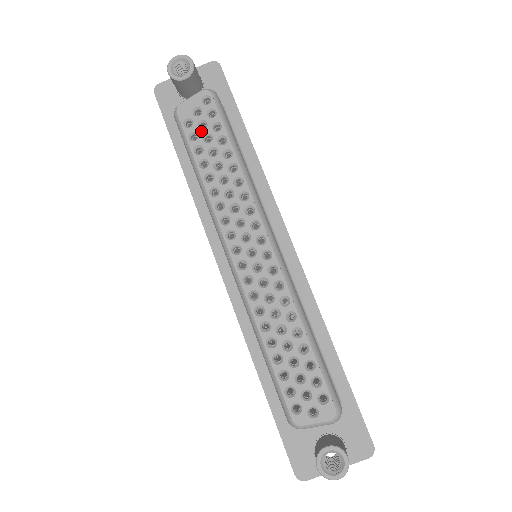
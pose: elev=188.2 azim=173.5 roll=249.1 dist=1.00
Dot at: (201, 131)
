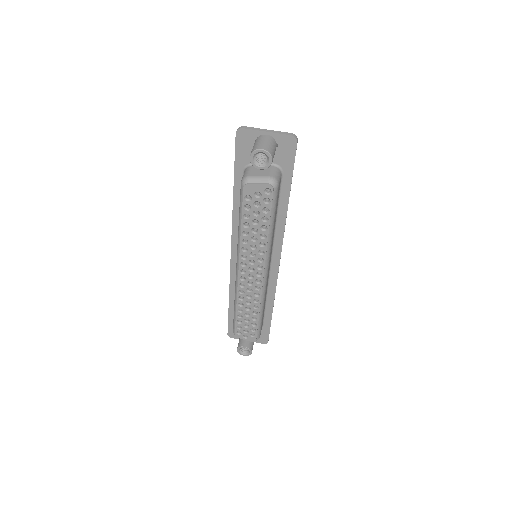
Dot at: (254, 207)
